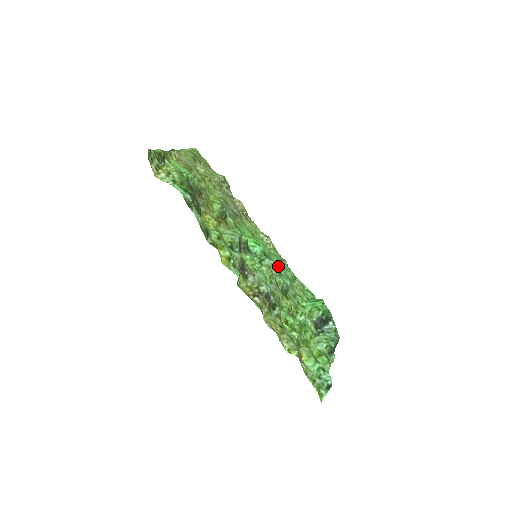
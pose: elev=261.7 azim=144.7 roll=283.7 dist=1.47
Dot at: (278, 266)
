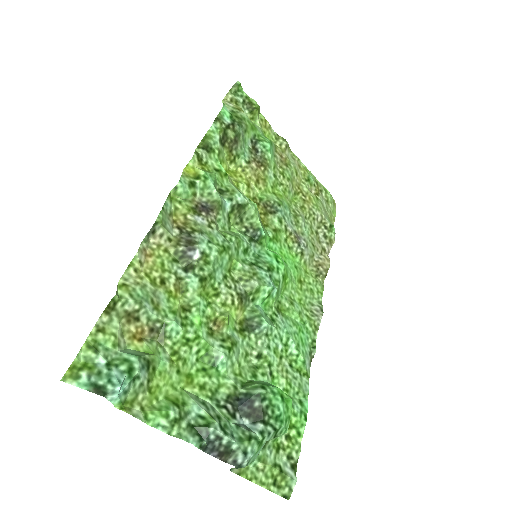
Dot at: (286, 321)
